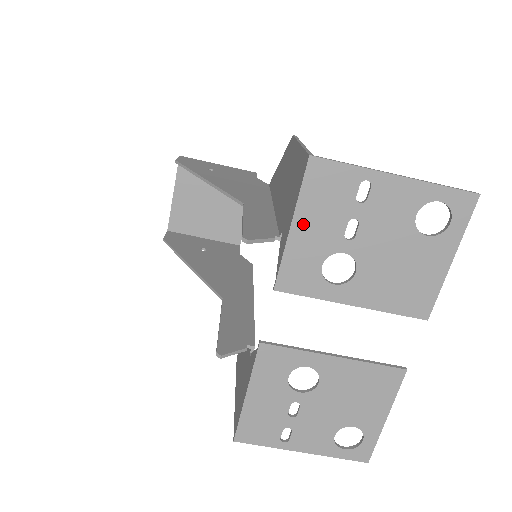
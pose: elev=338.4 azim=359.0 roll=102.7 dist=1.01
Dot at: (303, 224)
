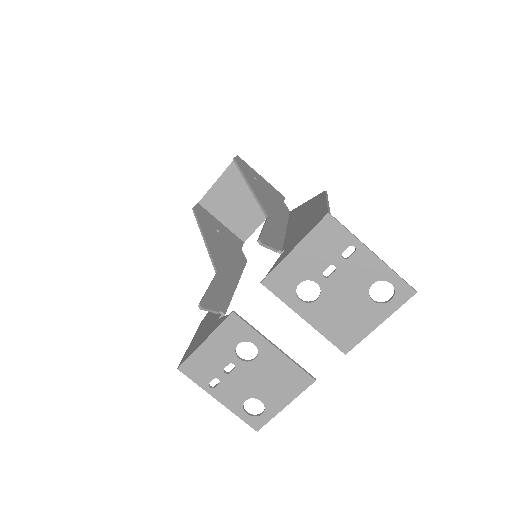
Dot at: (302, 252)
